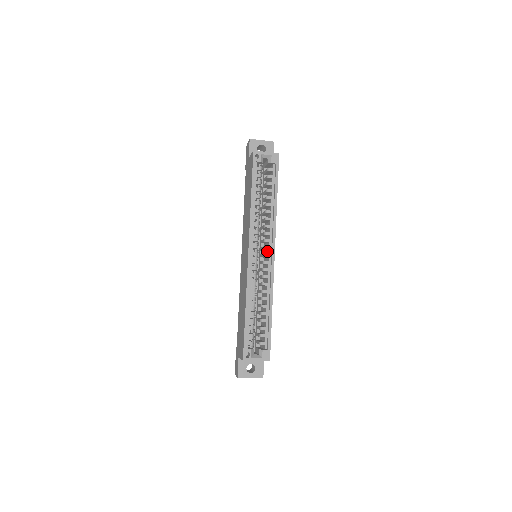
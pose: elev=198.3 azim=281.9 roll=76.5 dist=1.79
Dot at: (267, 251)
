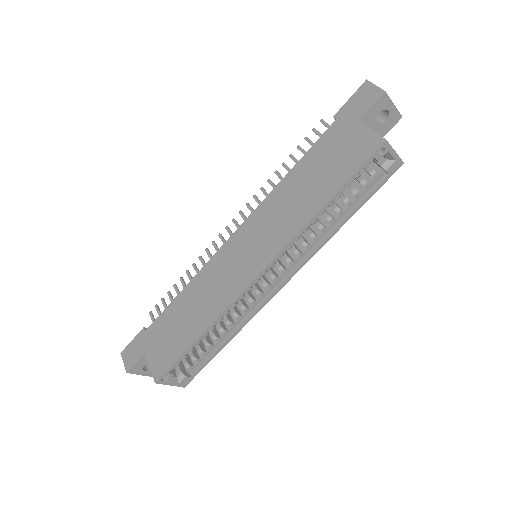
Dot at: occluded
